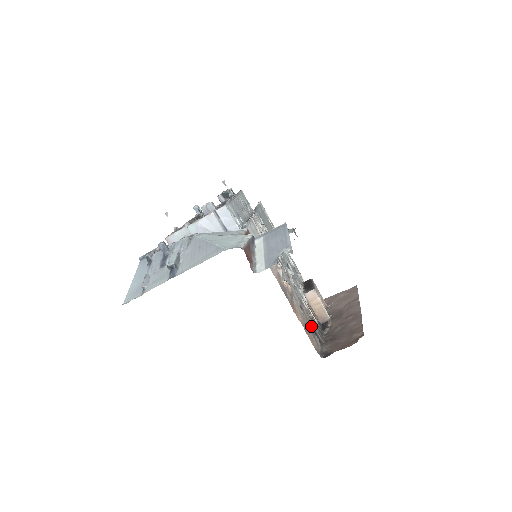
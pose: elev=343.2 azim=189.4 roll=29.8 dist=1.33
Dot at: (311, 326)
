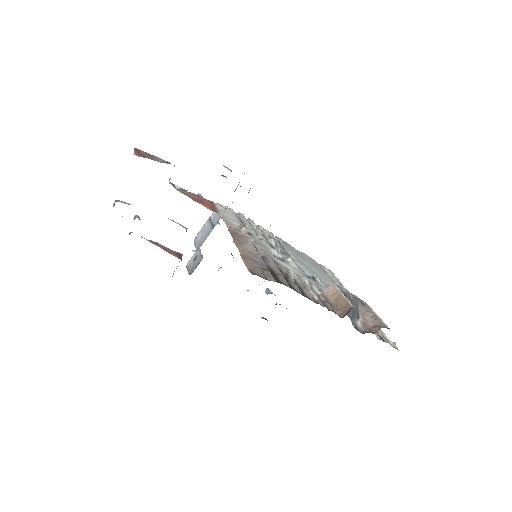
Dot at: (271, 270)
